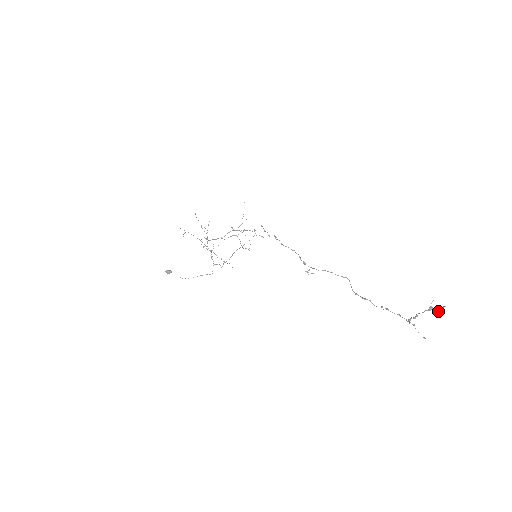
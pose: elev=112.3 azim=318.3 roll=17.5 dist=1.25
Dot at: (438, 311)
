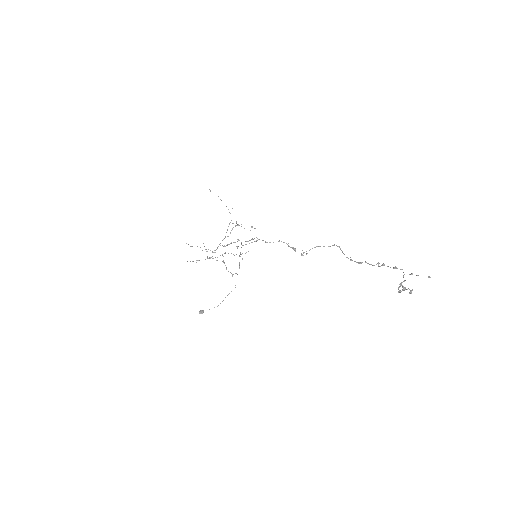
Dot at: occluded
